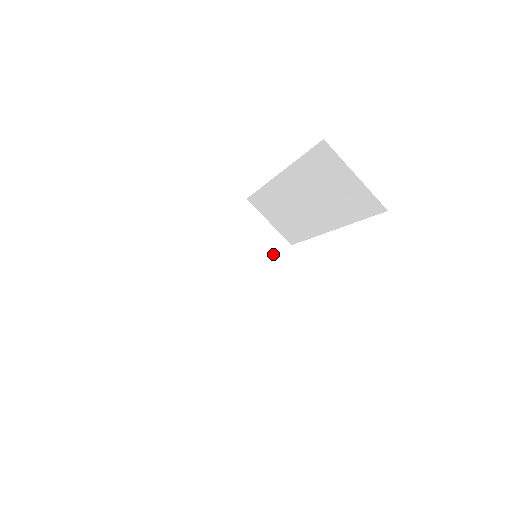
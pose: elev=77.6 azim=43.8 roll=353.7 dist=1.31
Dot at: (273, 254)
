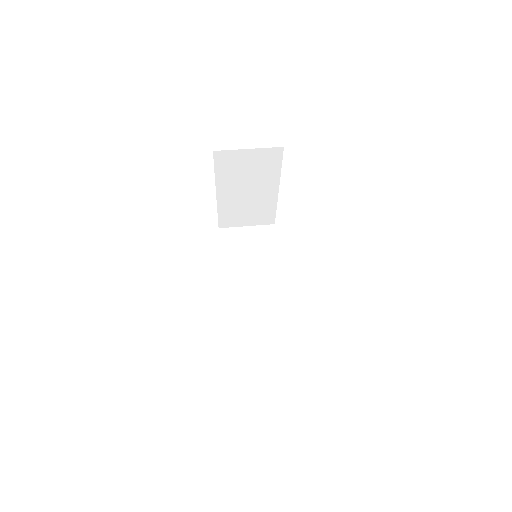
Dot at: occluded
